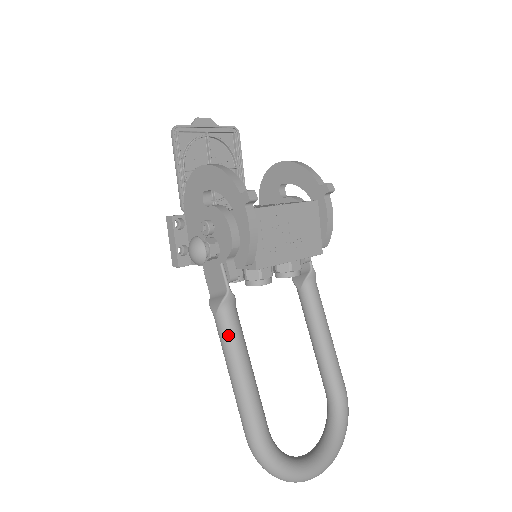
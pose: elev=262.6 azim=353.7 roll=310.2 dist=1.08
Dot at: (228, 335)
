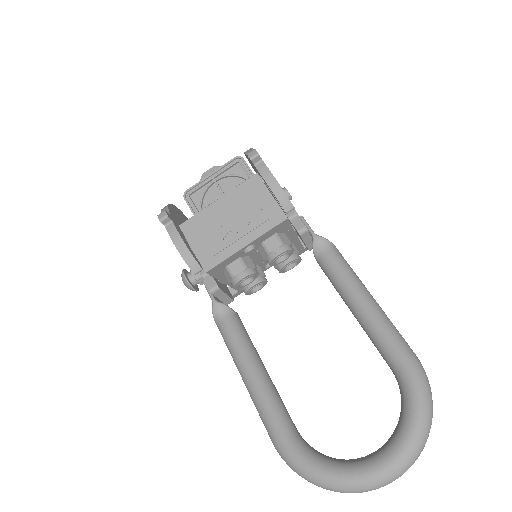
Dot at: (226, 342)
